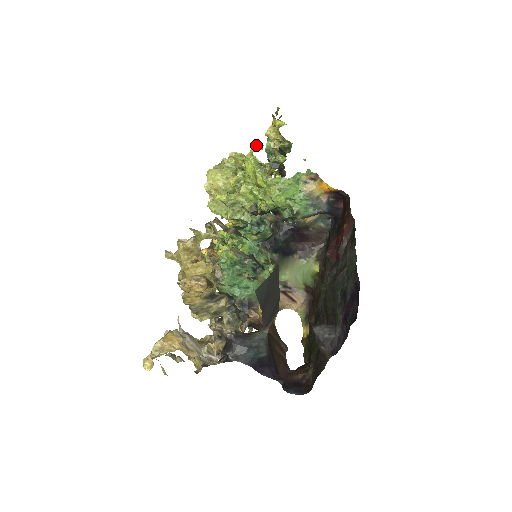
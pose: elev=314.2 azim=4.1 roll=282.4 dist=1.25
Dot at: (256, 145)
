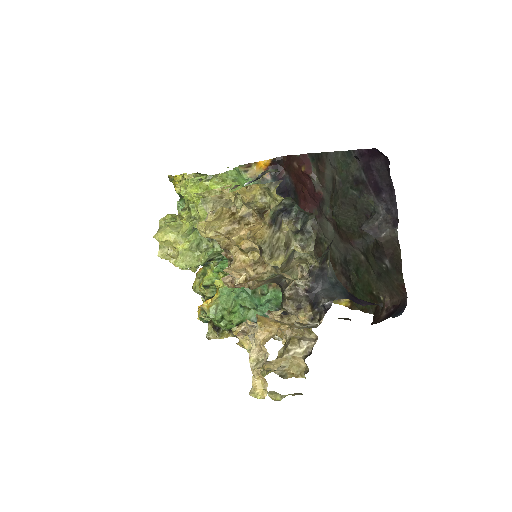
Dot at: (182, 183)
